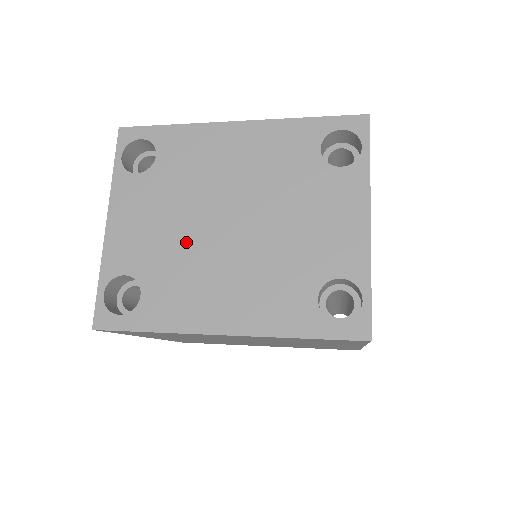
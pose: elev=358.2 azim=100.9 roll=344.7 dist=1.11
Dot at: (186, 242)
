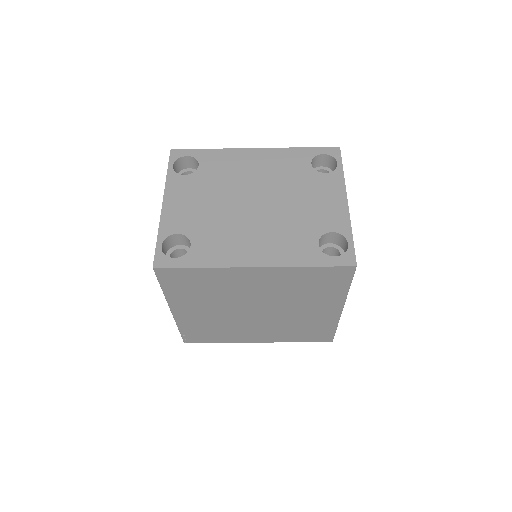
Dot at: (223, 214)
